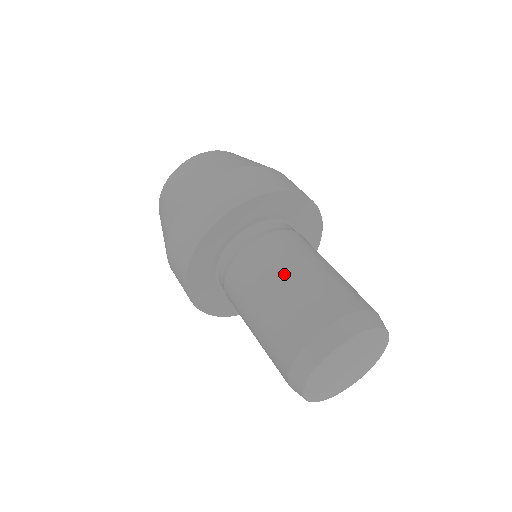
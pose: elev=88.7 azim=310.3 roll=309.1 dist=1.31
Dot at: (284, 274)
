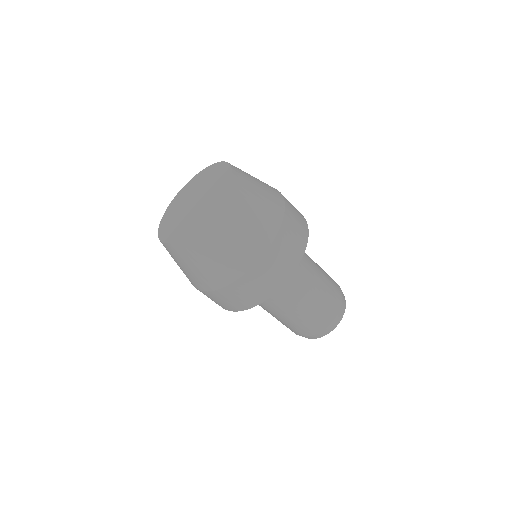
Dot at: (302, 304)
